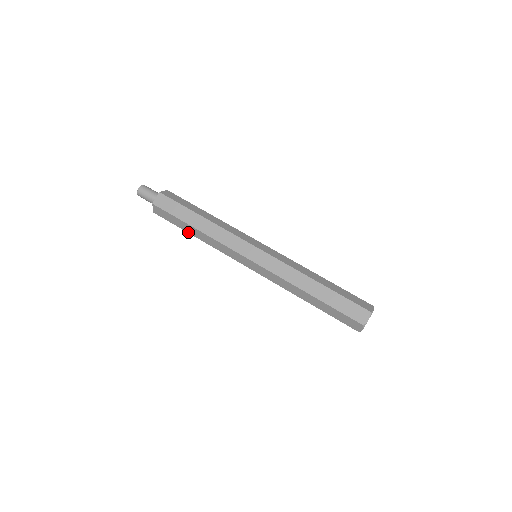
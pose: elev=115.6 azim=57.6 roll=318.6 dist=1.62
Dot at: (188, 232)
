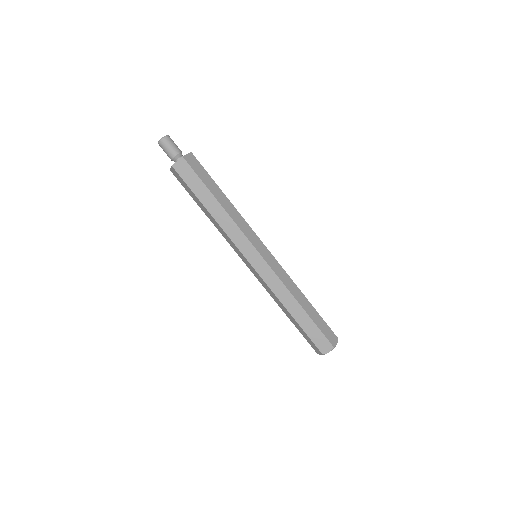
Dot at: (199, 206)
